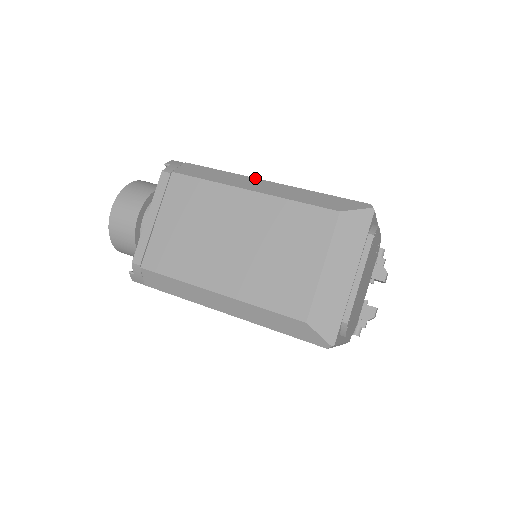
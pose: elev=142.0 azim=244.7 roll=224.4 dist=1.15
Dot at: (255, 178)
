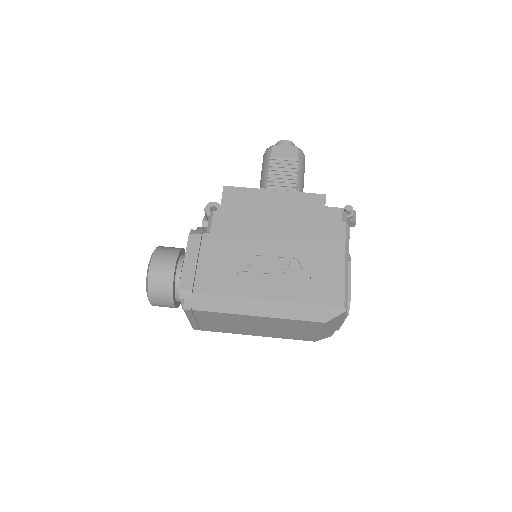
Dot at: (255, 299)
